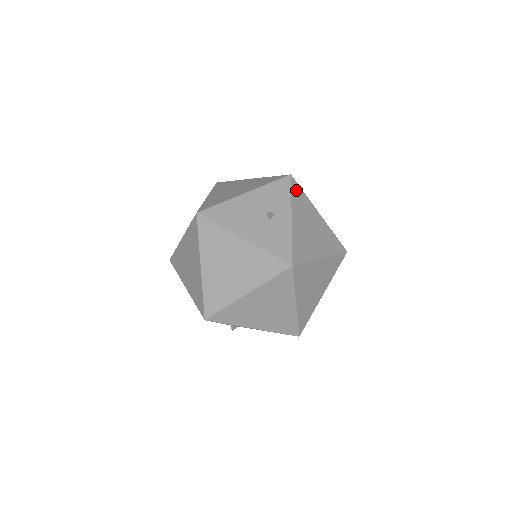
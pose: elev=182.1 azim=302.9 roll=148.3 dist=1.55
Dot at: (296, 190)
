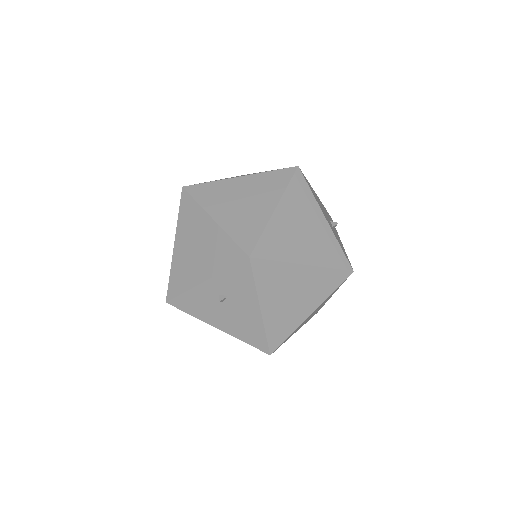
Dot at: occluded
